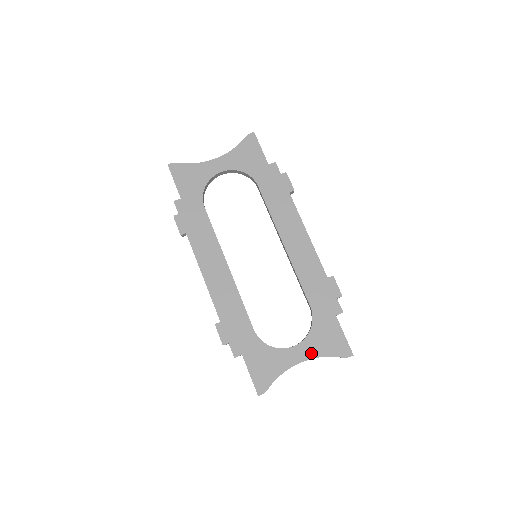
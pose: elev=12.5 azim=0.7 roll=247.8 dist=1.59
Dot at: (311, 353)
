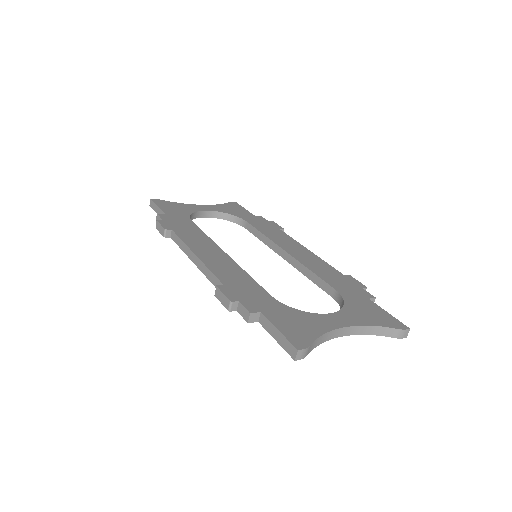
Dot at: (355, 321)
